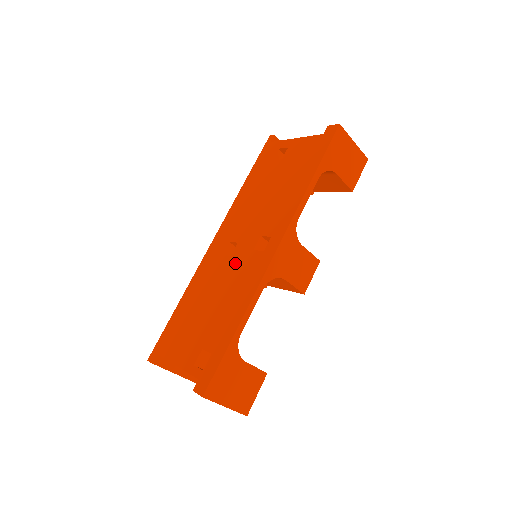
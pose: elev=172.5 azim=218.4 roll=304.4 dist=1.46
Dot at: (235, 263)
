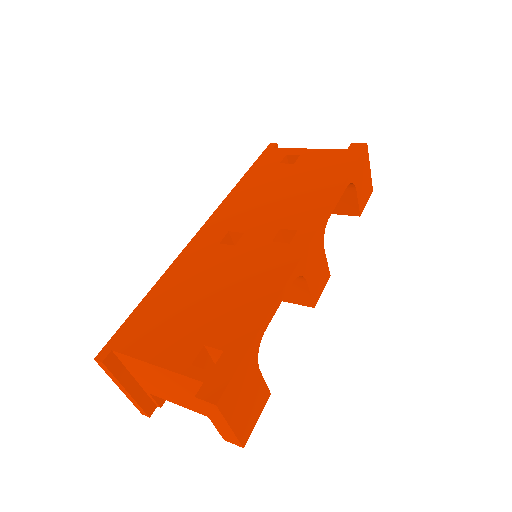
Dot at: (245, 253)
